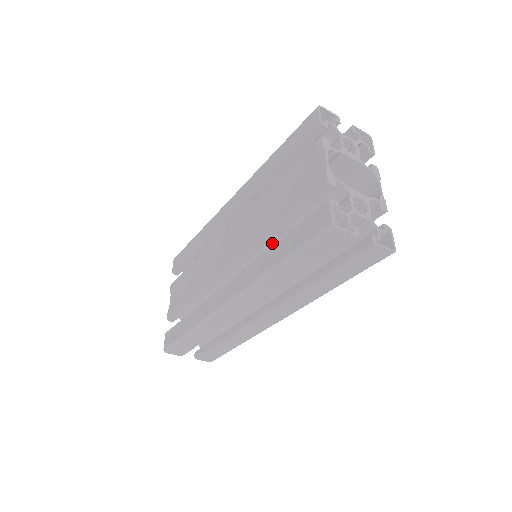
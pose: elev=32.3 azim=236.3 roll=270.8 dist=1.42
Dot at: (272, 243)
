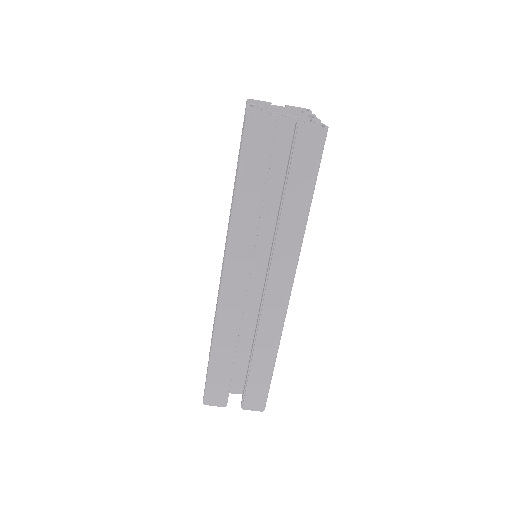
Dot at: occluded
